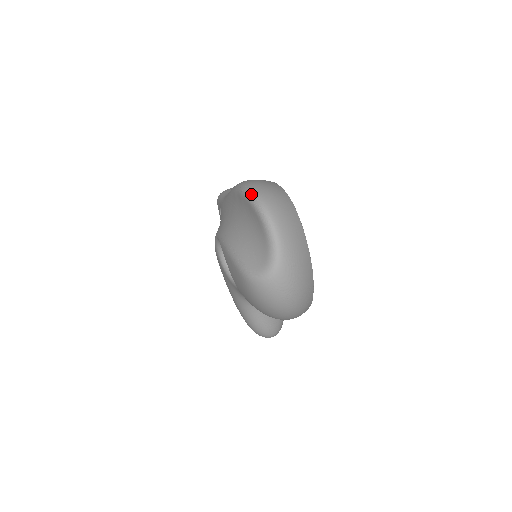
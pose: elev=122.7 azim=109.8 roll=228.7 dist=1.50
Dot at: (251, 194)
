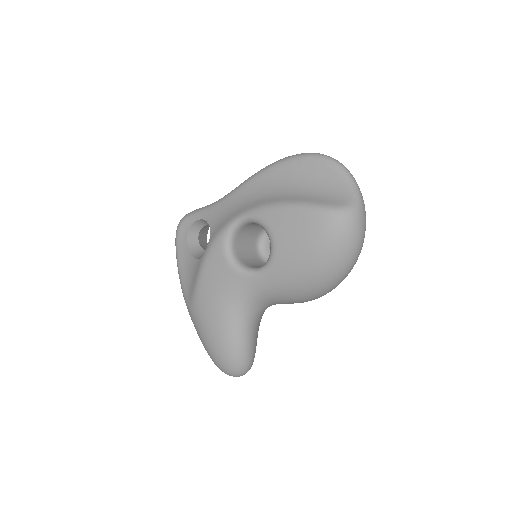
Dot at: (312, 153)
